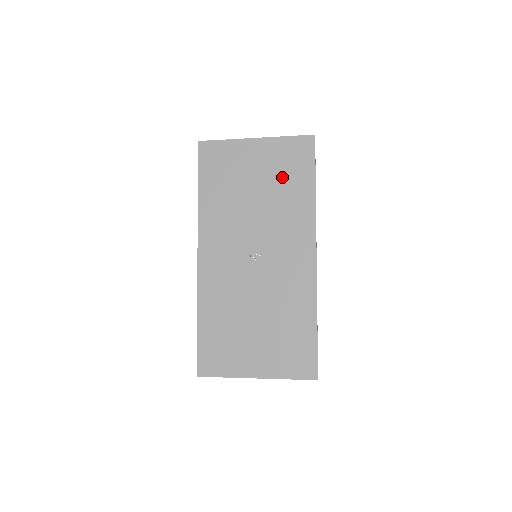
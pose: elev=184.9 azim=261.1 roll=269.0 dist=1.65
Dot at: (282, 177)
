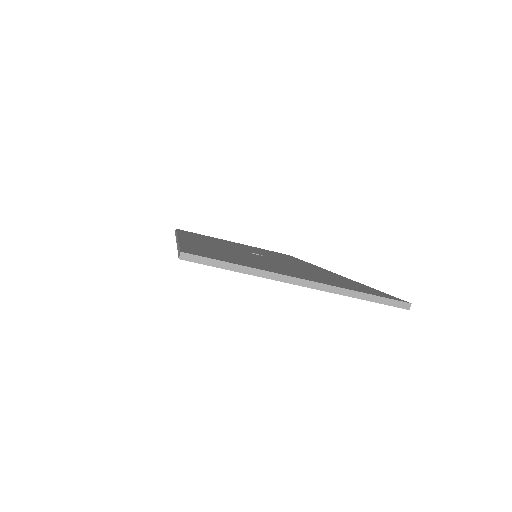
Dot at: occluded
